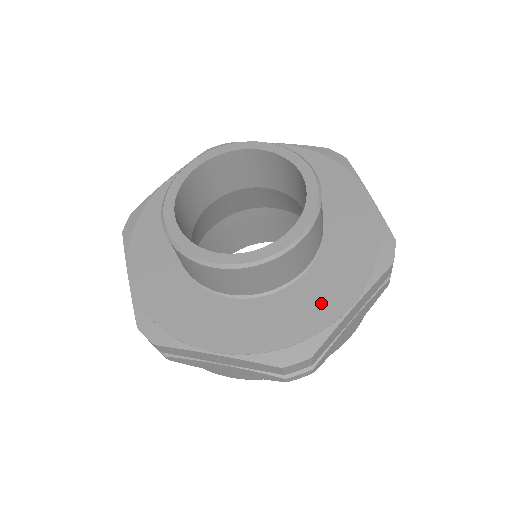
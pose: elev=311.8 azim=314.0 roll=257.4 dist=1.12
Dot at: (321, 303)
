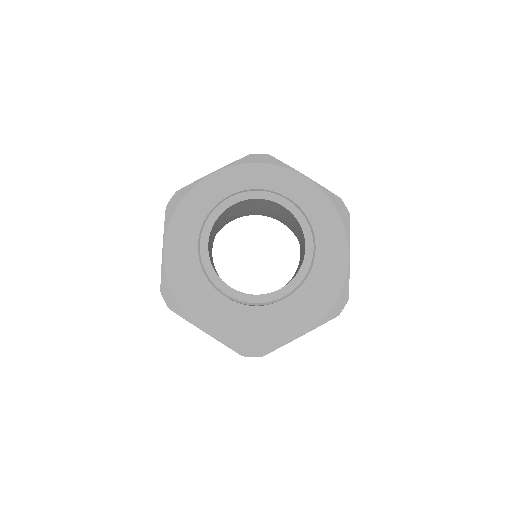
Dot at: (332, 267)
